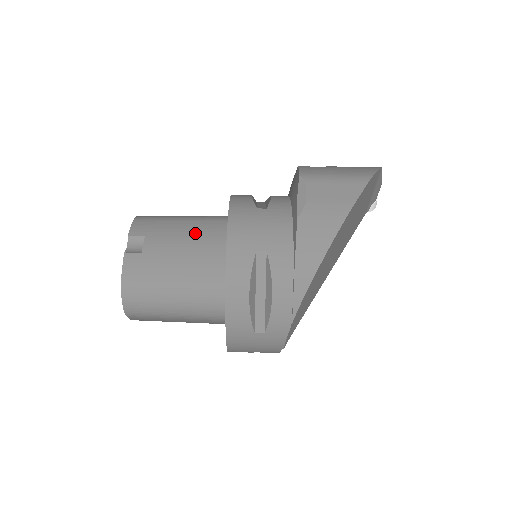
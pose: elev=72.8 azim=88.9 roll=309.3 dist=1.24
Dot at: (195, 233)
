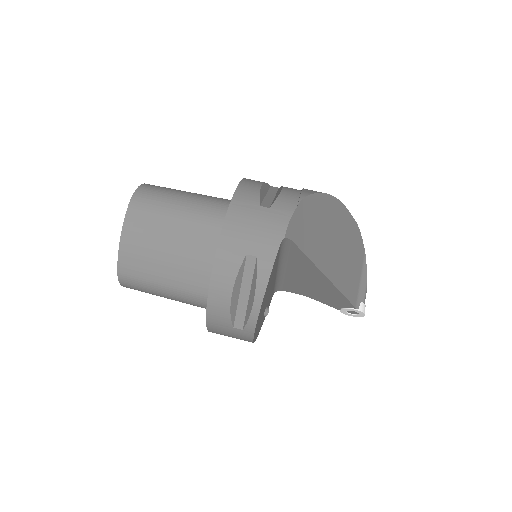
Dot at: occluded
